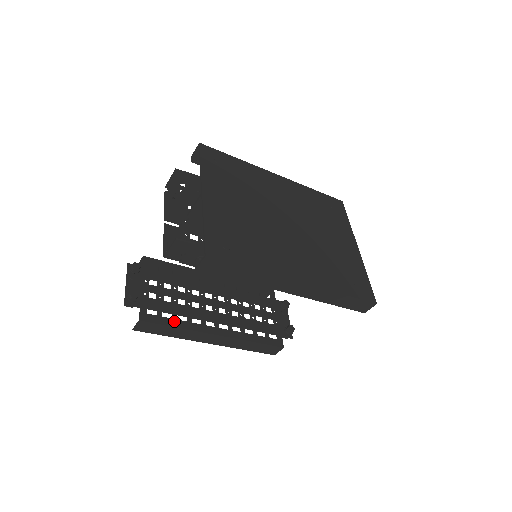
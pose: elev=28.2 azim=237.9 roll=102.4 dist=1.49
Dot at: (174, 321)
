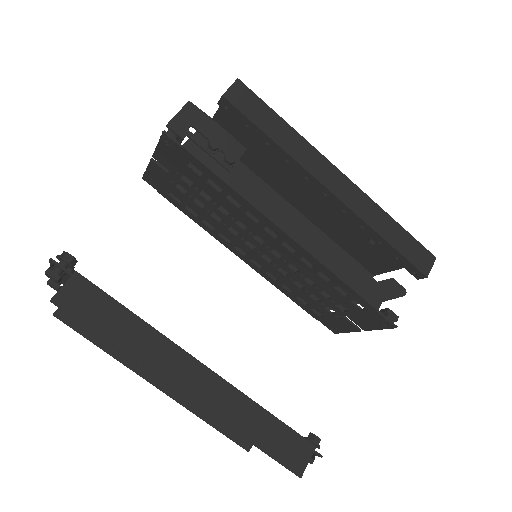
Dot at: occluded
